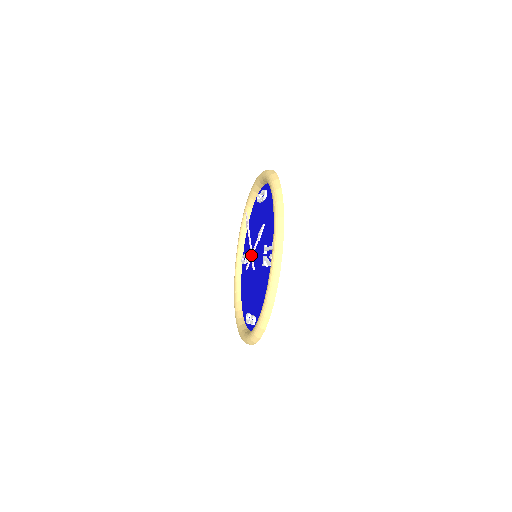
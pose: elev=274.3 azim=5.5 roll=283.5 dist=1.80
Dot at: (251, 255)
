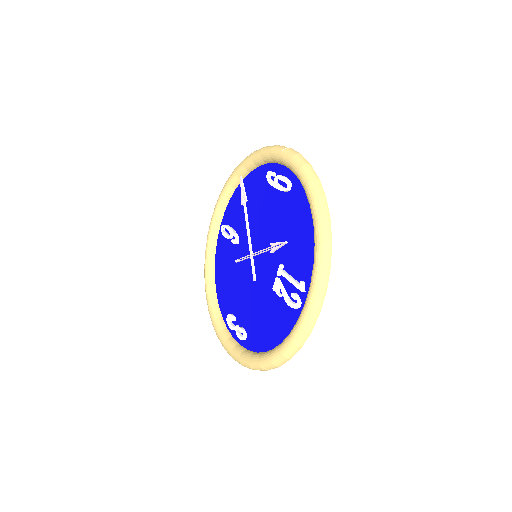
Dot at: (251, 256)
